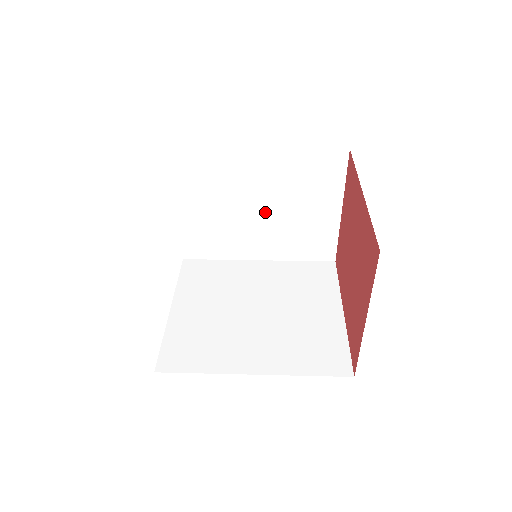
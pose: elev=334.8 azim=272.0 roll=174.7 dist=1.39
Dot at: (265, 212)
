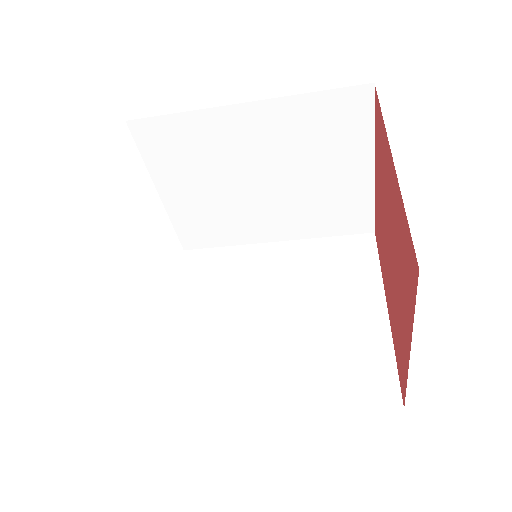
Dot at: (271, 184)
